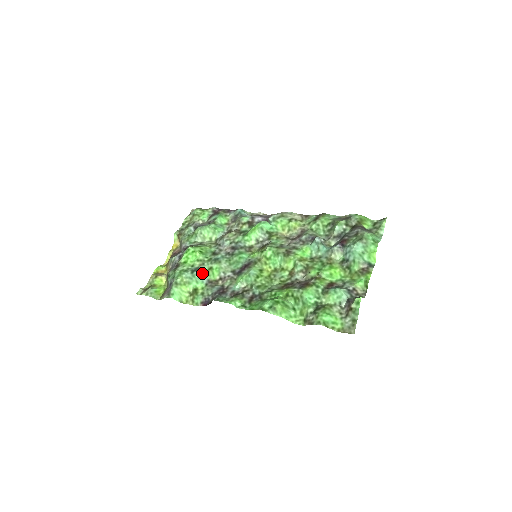
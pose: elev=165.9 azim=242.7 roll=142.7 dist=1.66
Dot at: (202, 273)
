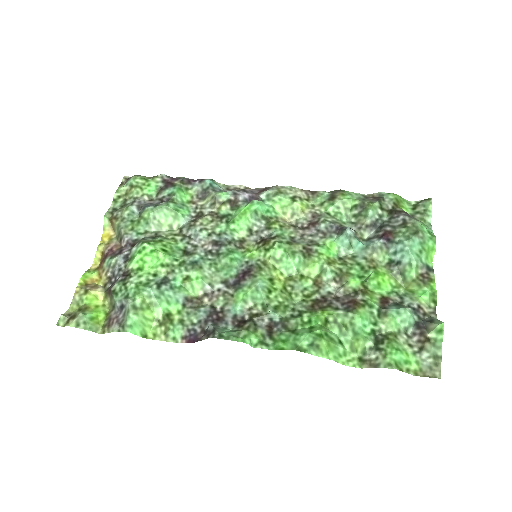
Dot at: (174, 287)
